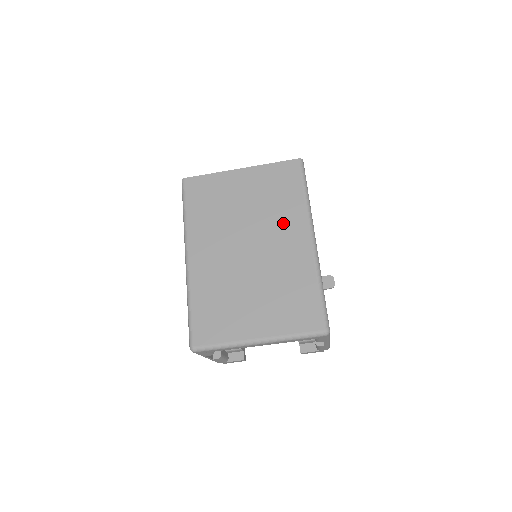
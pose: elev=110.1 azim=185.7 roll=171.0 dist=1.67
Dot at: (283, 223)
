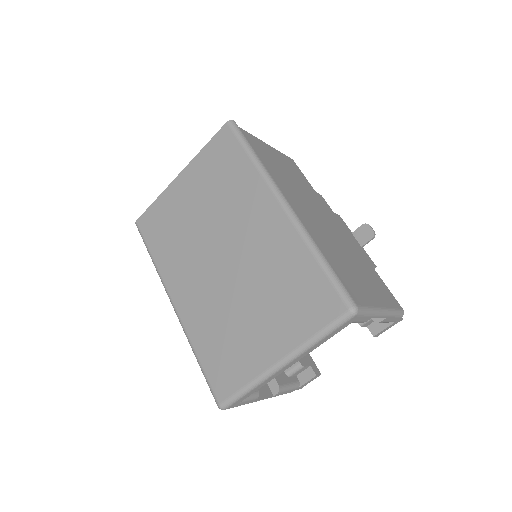
Dot at: (244, 206)
